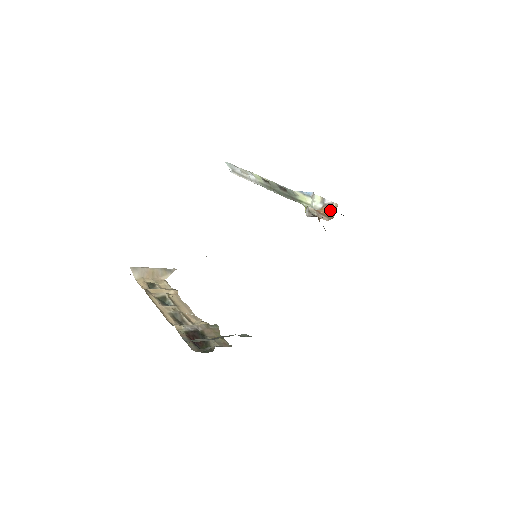
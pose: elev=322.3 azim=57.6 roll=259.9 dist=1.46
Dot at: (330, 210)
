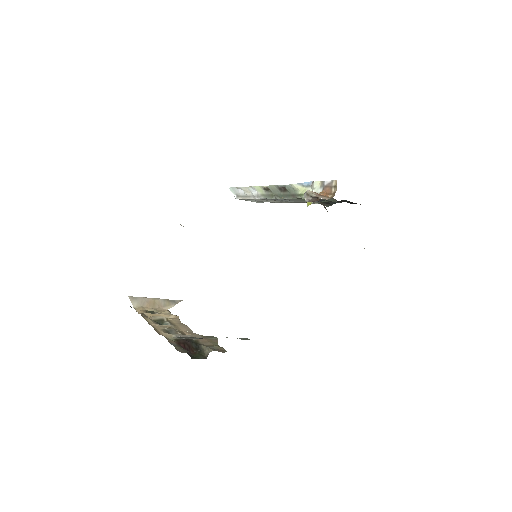
Dot at: (330, 190)
